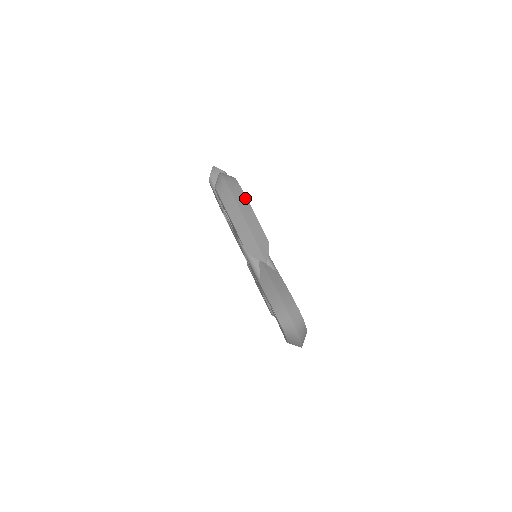
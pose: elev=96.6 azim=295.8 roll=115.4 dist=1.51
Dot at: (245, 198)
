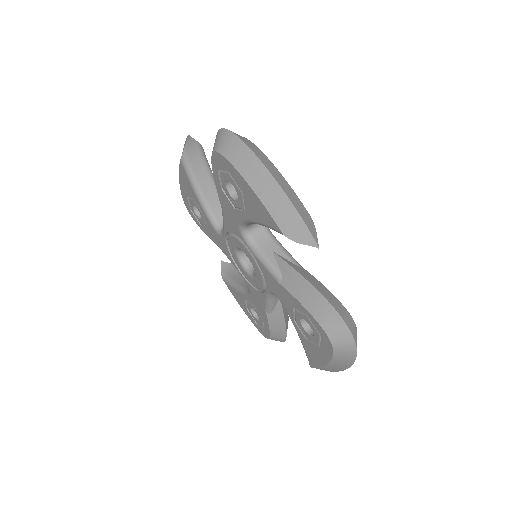
Dot at: (268, 160)
